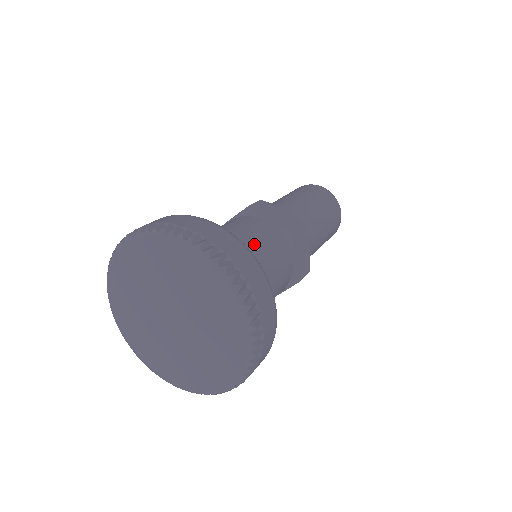
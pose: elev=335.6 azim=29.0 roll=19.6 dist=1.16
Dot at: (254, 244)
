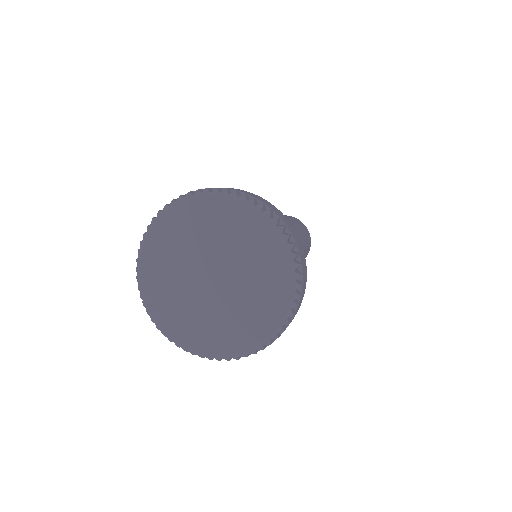
Dot at: occluded
